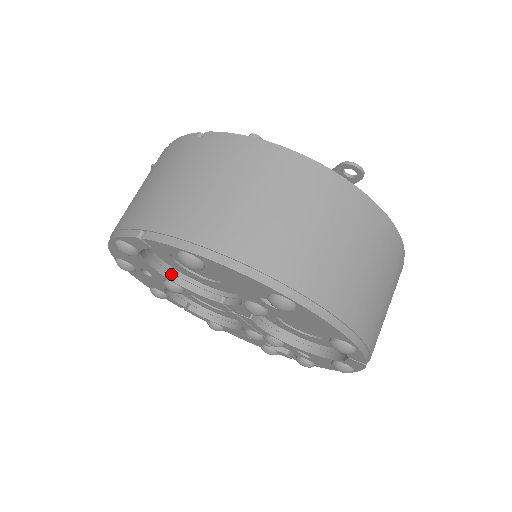
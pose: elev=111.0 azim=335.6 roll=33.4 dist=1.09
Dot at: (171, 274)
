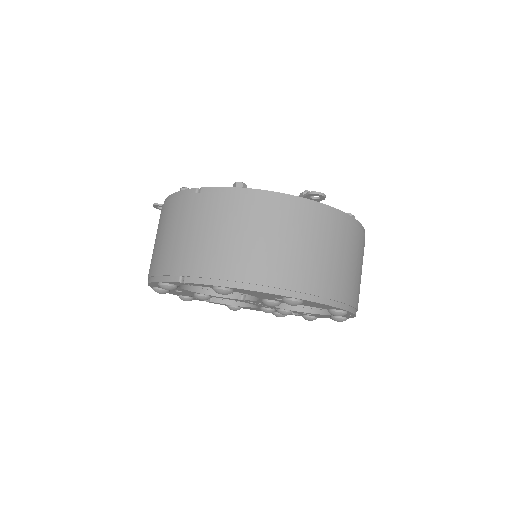
Dot at: (199, 289)
